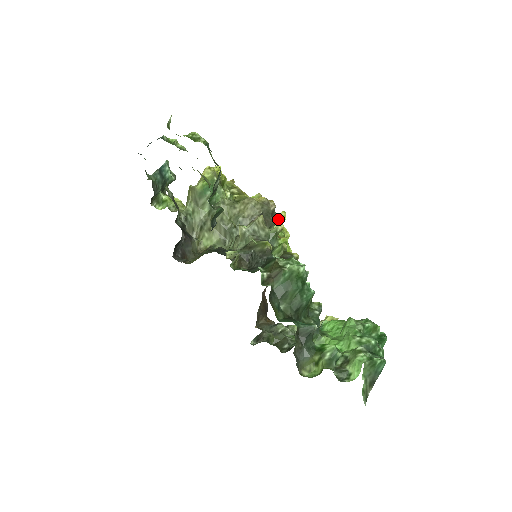
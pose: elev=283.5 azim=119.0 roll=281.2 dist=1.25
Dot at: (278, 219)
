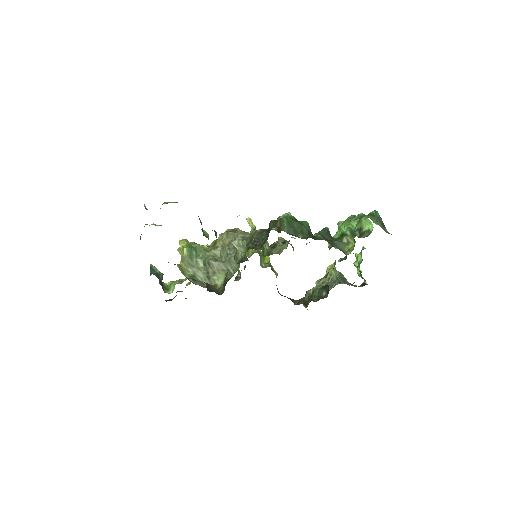
Dot at: occluded
